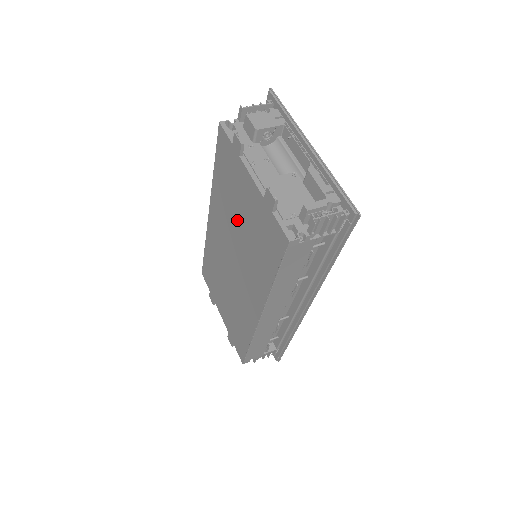
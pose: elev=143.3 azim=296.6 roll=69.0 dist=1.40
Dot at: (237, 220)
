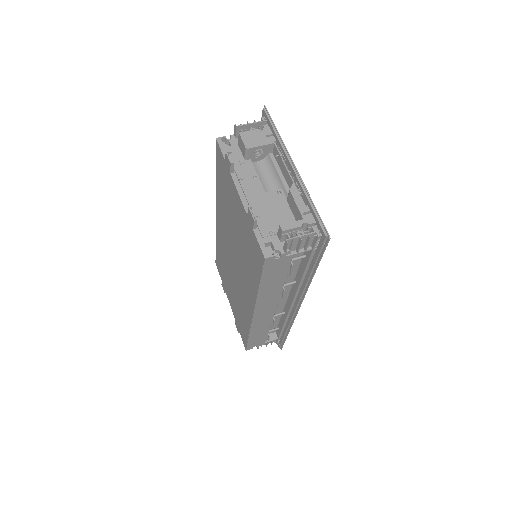
Dot at: (233, 227)
